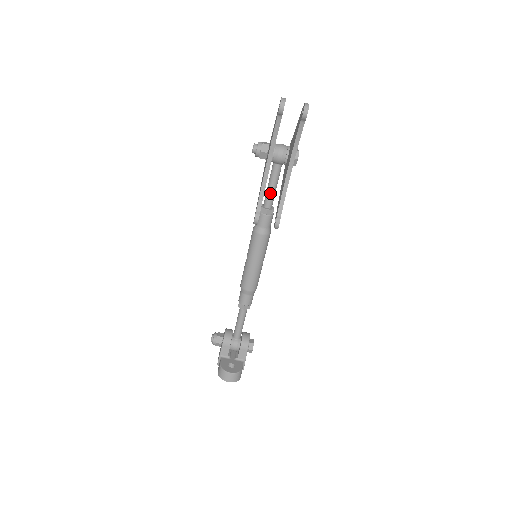
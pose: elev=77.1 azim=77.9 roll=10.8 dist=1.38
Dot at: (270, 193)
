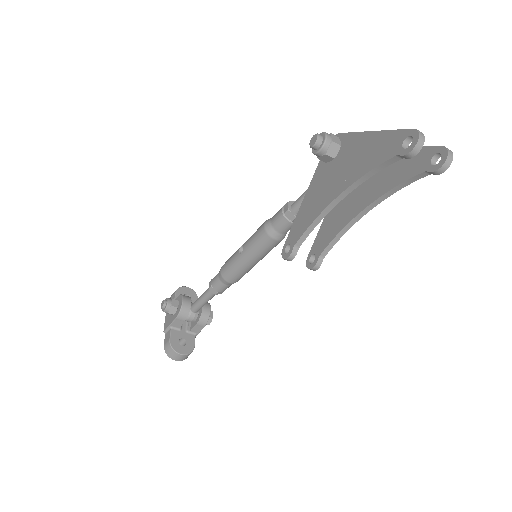
Dot at: occluded
